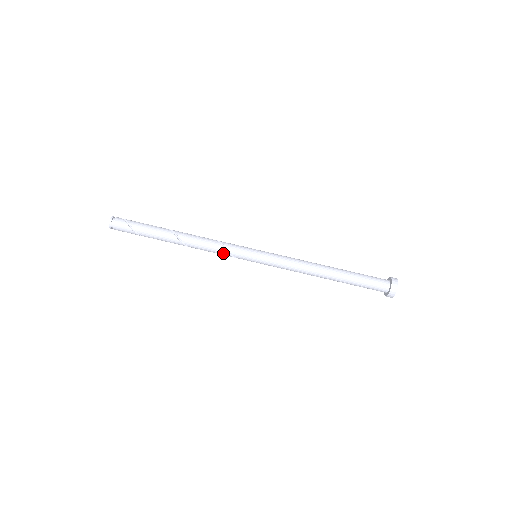
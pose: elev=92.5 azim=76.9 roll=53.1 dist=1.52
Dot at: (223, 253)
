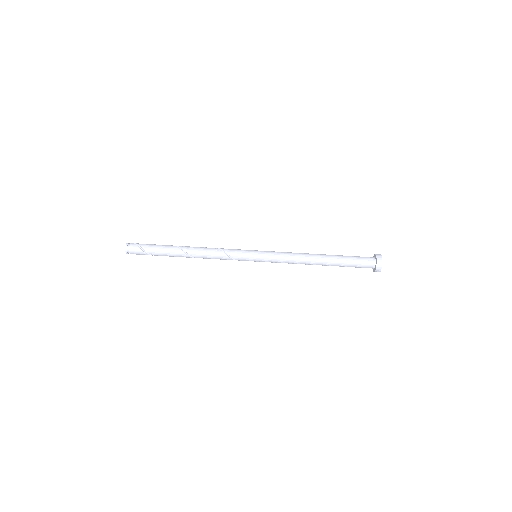
Dot at: (227, 259)
